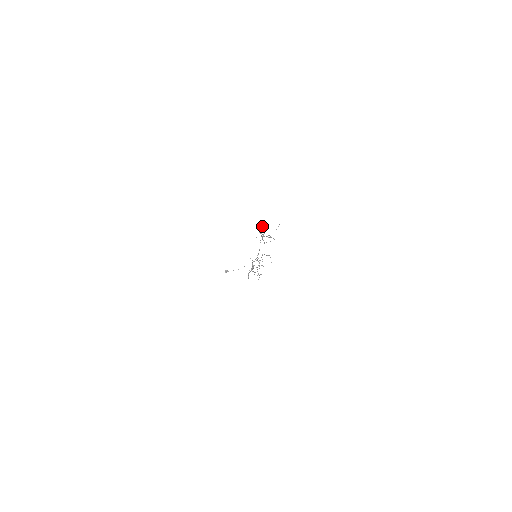
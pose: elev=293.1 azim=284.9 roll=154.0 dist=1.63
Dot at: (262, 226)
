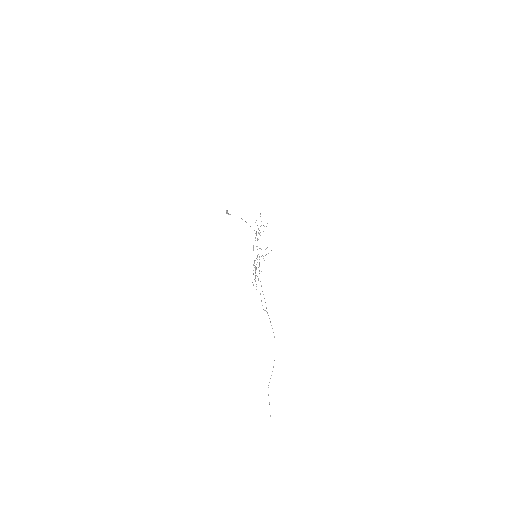
Dot at: (261, 301)
